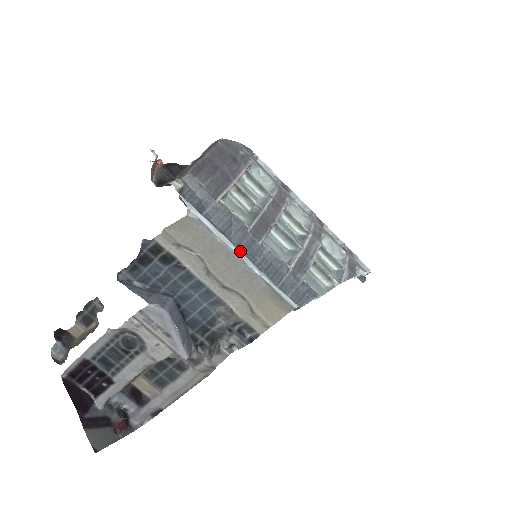
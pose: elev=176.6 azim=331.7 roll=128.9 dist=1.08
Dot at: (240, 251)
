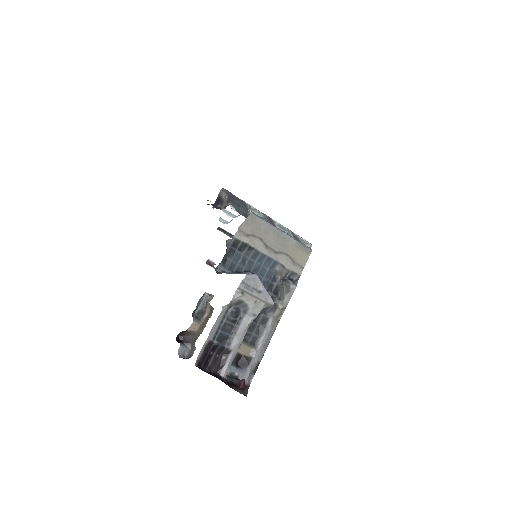
Dot at: occluded
